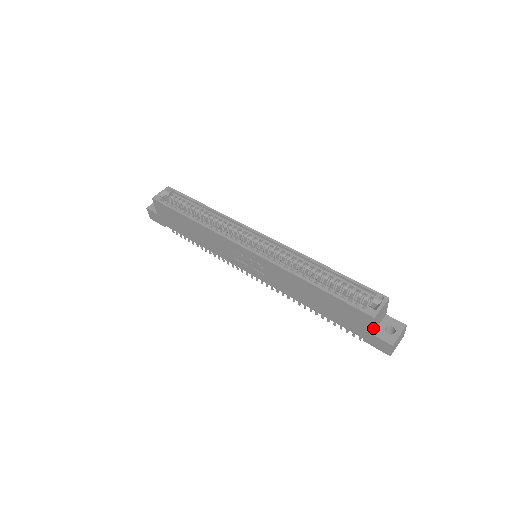
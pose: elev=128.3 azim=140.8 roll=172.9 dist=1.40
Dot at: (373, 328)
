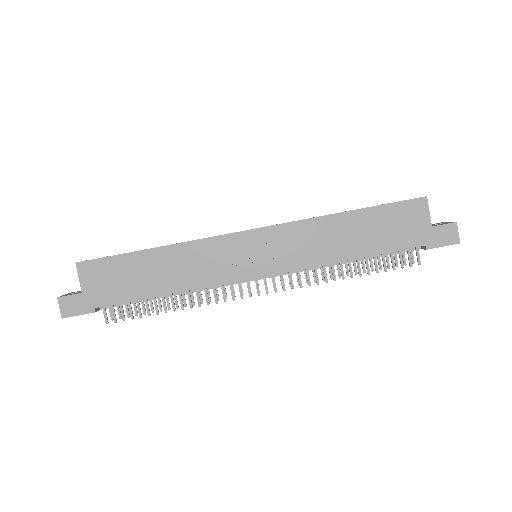
Dot at: (429, 218)
